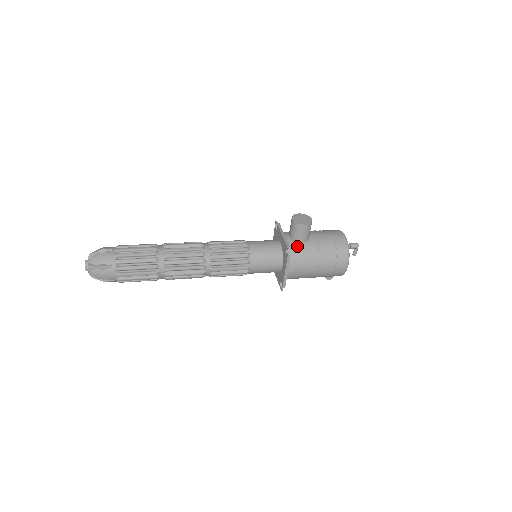
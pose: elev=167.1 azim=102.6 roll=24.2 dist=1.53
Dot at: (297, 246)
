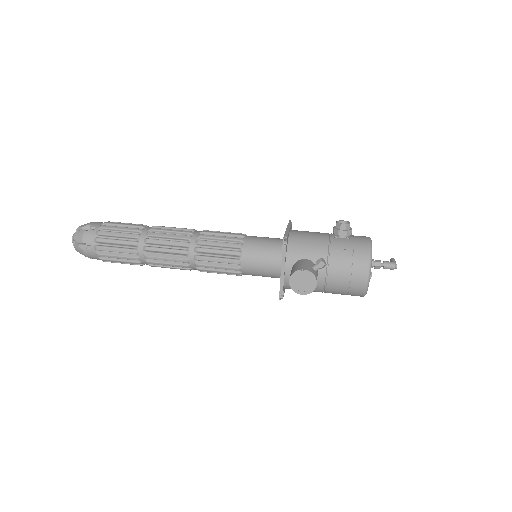
Dot at: occluded
